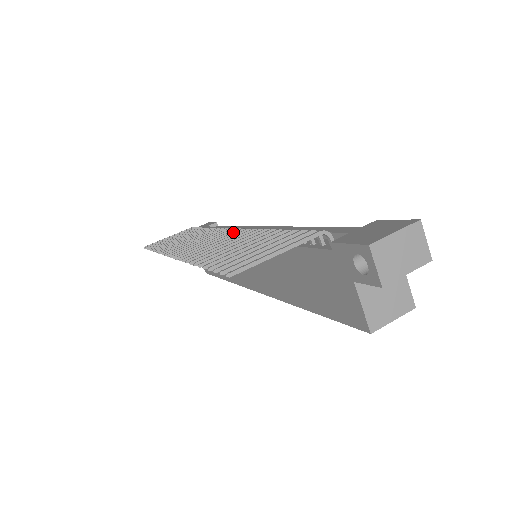
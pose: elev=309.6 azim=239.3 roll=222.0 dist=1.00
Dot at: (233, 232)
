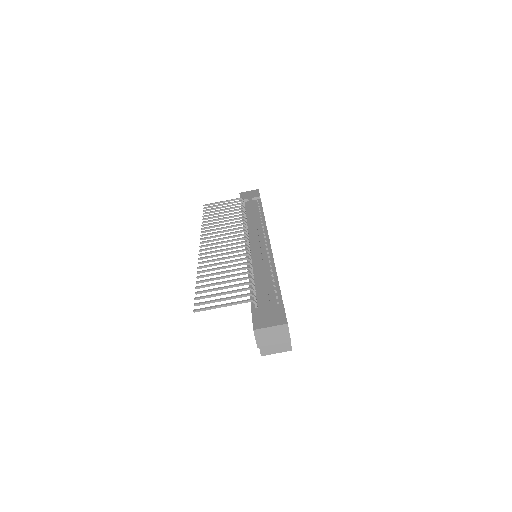
Dot at: (238, 246)
